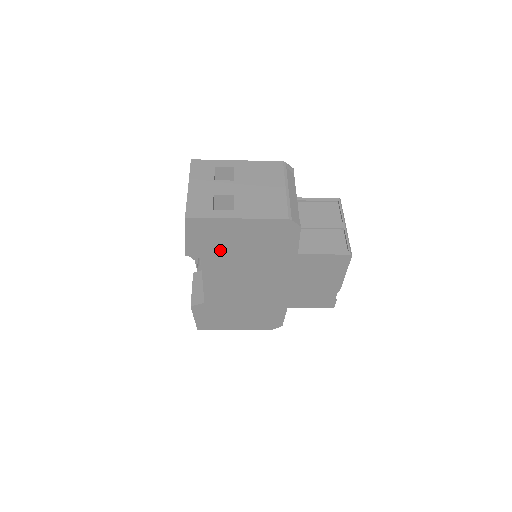
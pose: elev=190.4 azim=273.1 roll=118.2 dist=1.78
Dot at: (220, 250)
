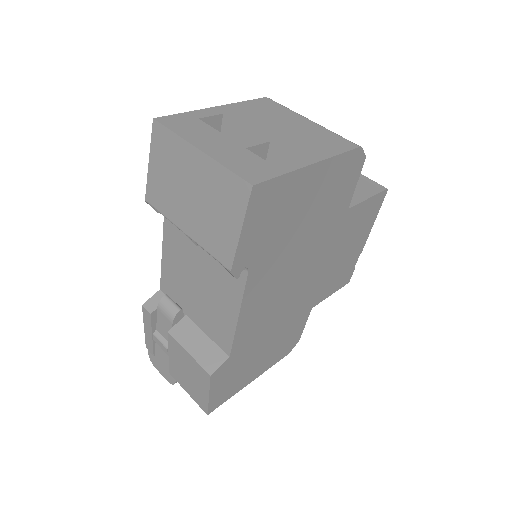
Dot at: (276, 239)
